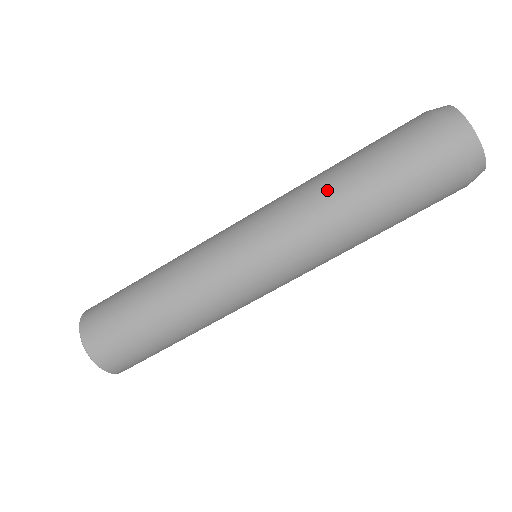
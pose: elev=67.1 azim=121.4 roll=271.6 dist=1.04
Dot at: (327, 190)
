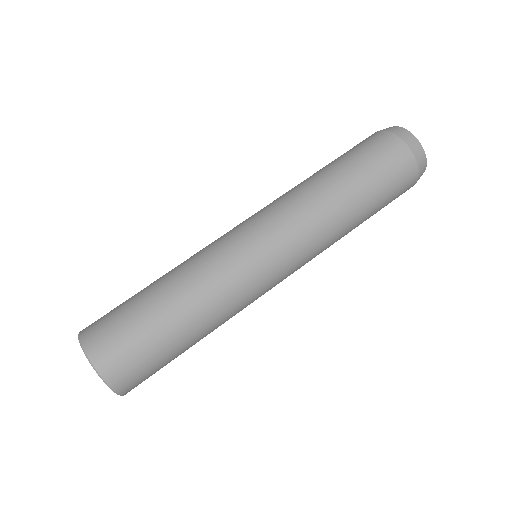
Dot at: occluded
